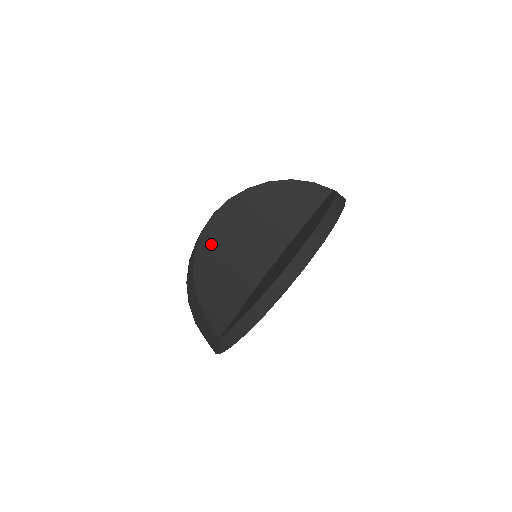
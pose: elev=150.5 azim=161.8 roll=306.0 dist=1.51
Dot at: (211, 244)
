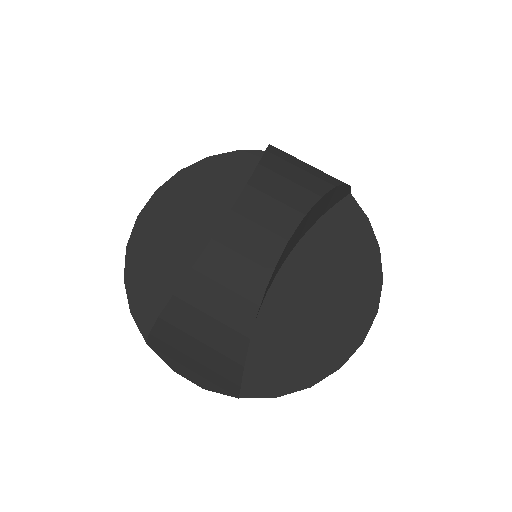
Dot at: occluded
